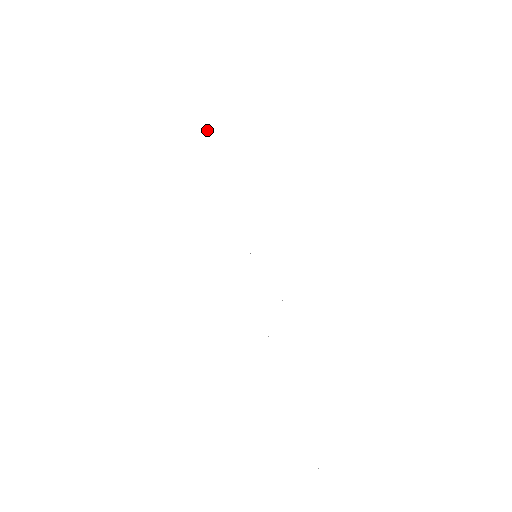
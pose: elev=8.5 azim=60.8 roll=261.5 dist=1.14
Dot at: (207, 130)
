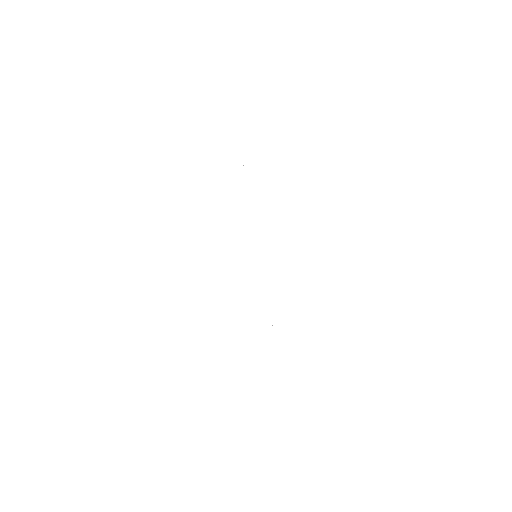
Dot at: occluded
